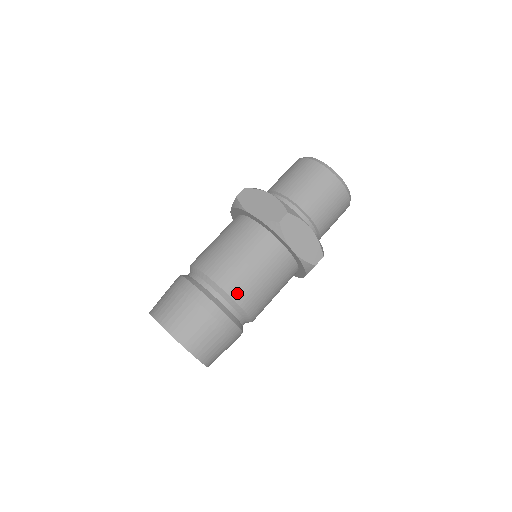
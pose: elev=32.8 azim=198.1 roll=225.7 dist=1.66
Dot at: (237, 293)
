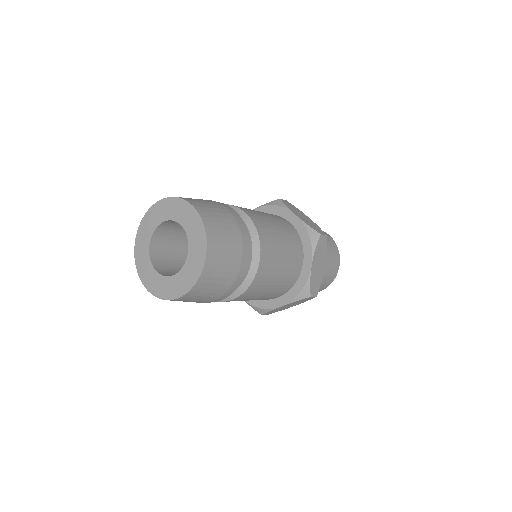
Dot at: (265, 251)
